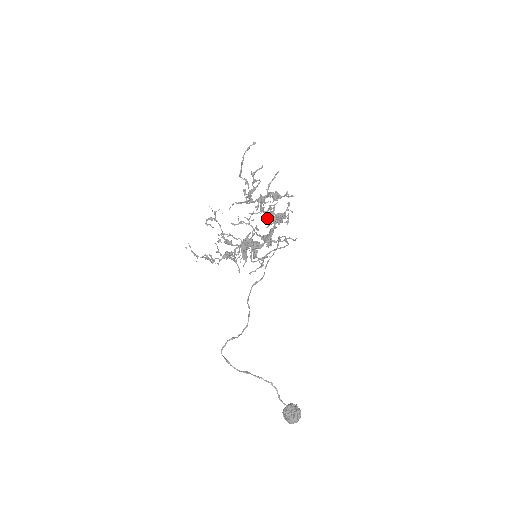
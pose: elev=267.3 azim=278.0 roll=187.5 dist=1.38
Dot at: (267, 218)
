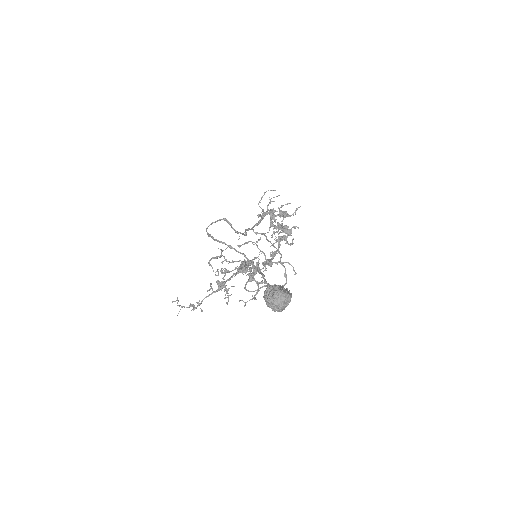
Dot at: (274, 231)
